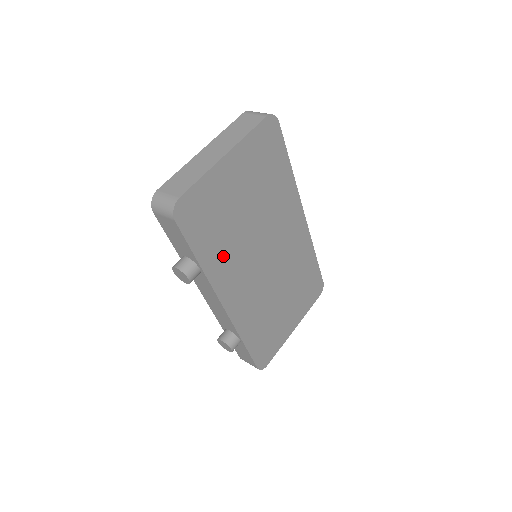
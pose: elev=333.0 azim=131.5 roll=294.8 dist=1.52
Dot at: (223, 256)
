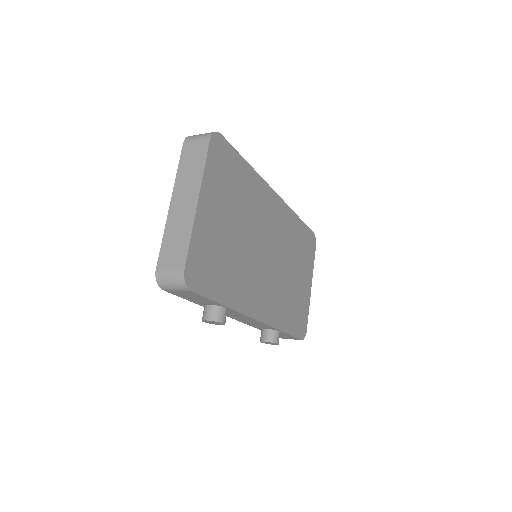
Dot at: (238, 283)
